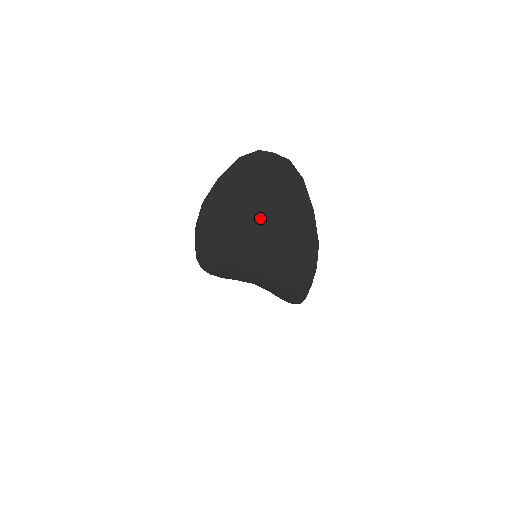
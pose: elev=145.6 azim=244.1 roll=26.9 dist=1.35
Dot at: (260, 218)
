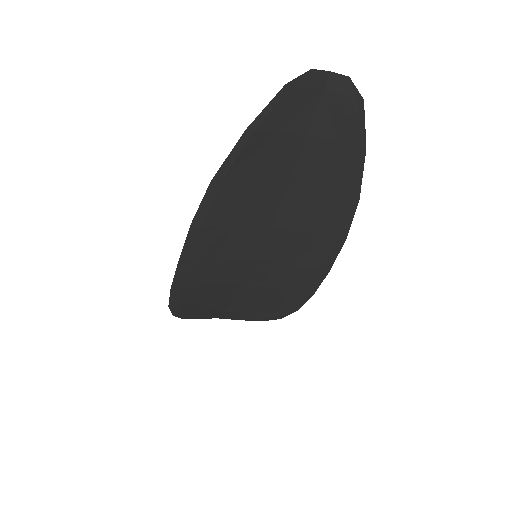
Dot at: (285, 185)
